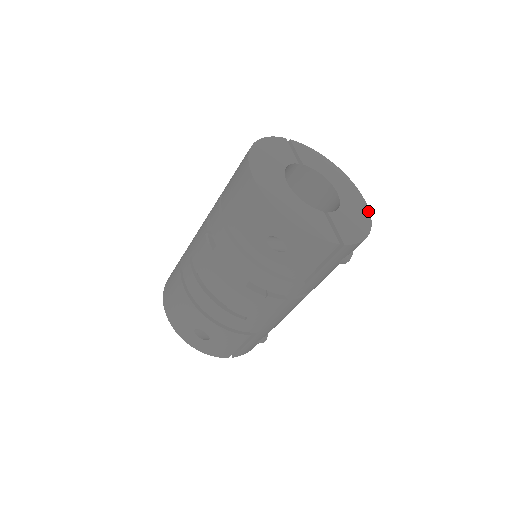
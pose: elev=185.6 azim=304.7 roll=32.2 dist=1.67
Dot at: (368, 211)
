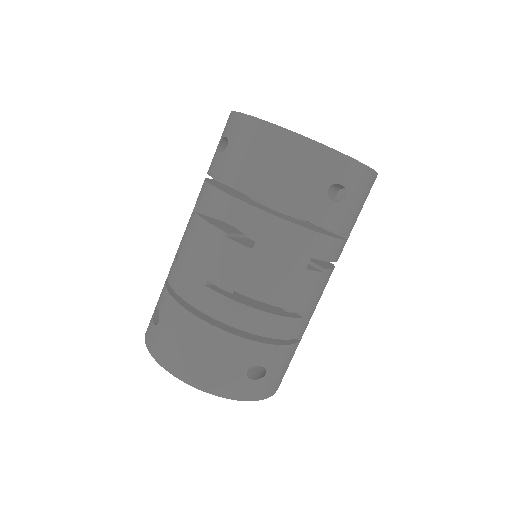
Dot at: occluded
